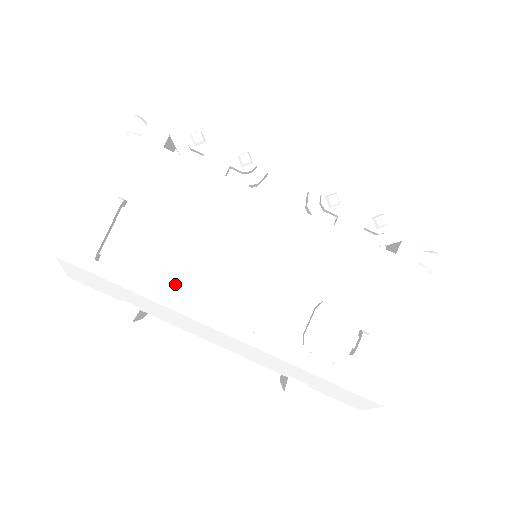
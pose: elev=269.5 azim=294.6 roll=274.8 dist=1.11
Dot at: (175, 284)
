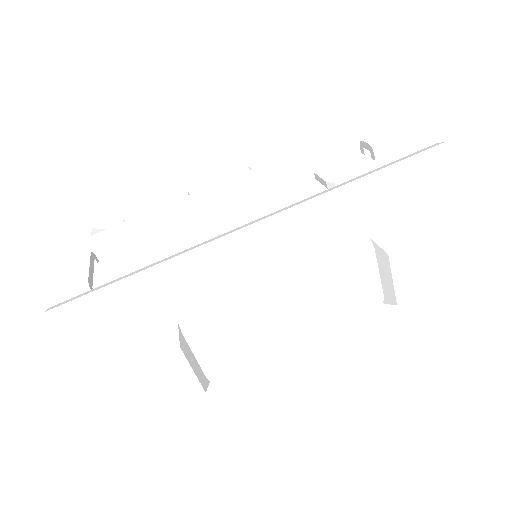
Dot at: occluded
